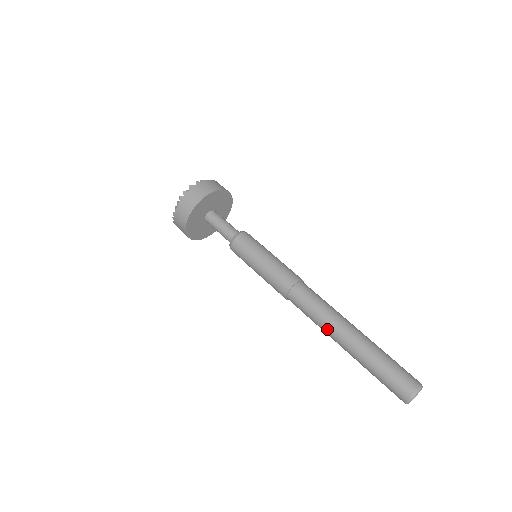
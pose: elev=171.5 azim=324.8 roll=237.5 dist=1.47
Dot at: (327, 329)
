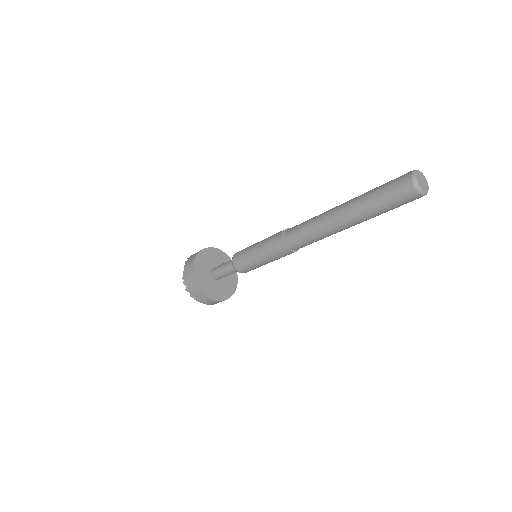
Dot at: (323, 220)
